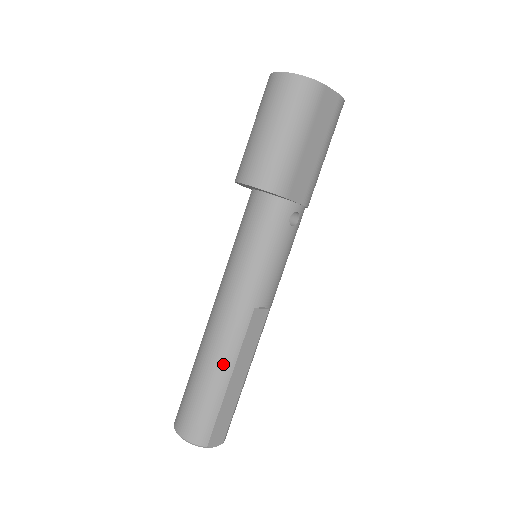
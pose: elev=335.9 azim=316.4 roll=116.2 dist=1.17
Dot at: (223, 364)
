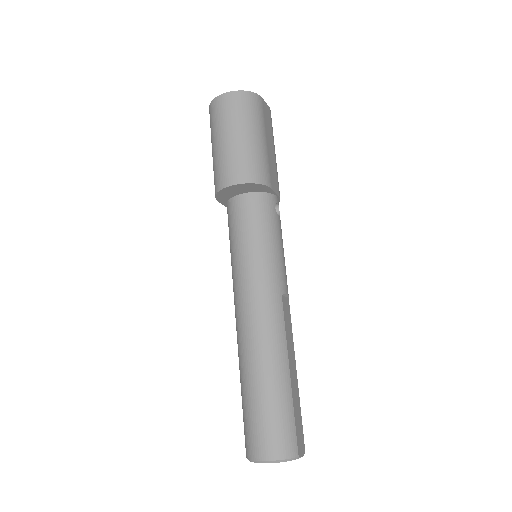
Dot at: (278, 360)
